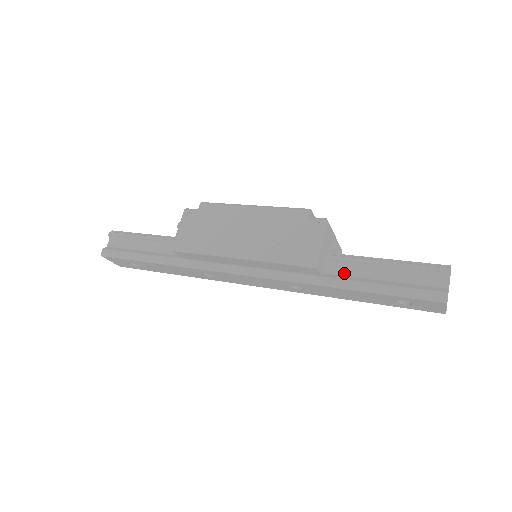
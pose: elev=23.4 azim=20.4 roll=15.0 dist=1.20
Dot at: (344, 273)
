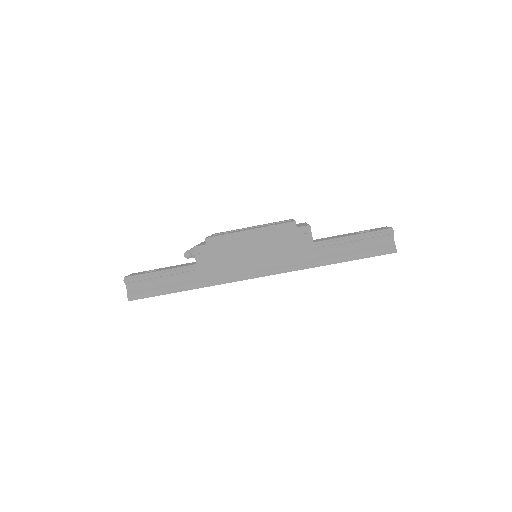
Dot at: (329, 253)
